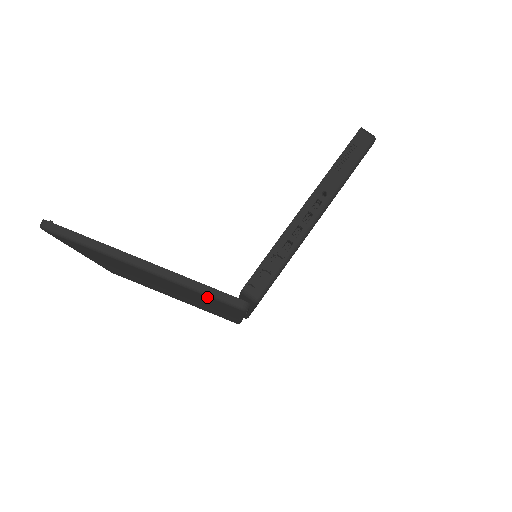
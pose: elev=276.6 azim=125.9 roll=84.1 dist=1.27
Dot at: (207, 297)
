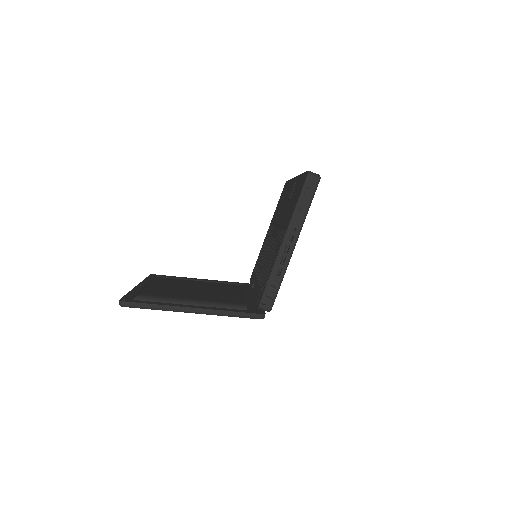
Dot at: occluded
